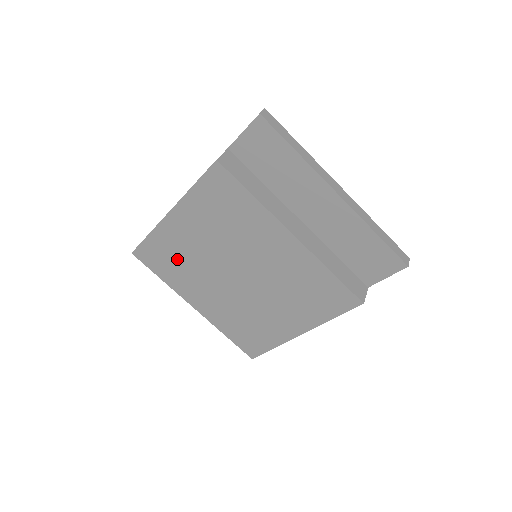
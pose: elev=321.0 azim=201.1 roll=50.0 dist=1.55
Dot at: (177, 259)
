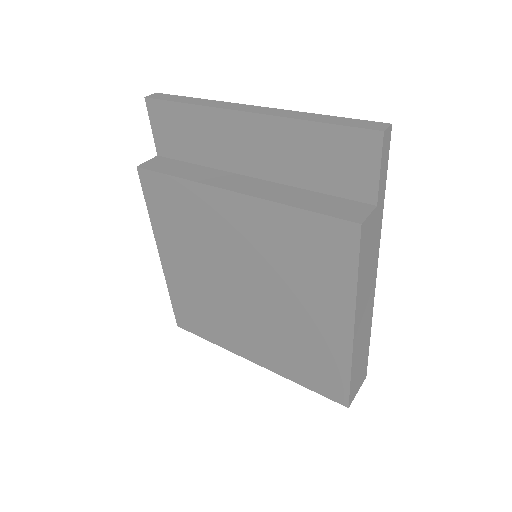
Dot at: (200, 306)
